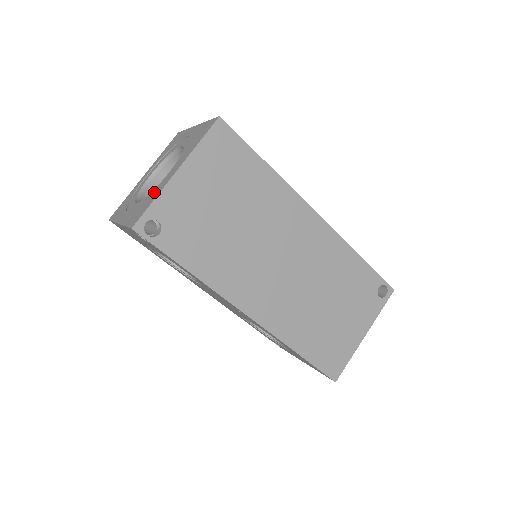
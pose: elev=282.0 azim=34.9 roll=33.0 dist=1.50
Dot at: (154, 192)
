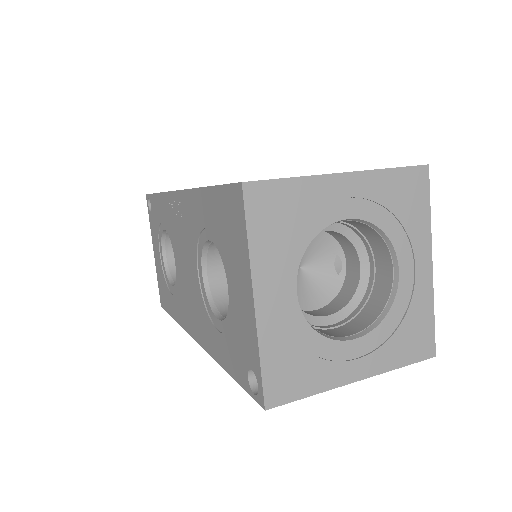
Dot at: occluded
